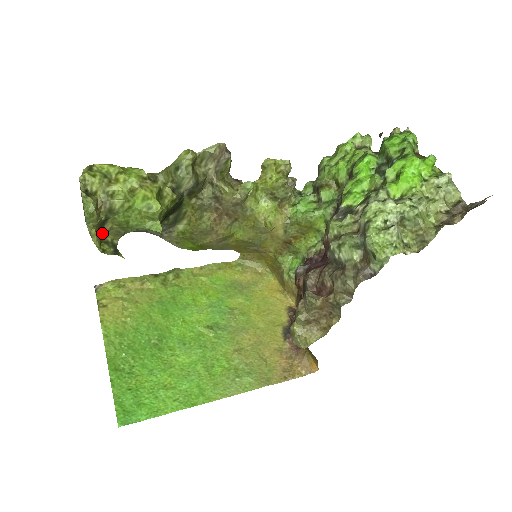
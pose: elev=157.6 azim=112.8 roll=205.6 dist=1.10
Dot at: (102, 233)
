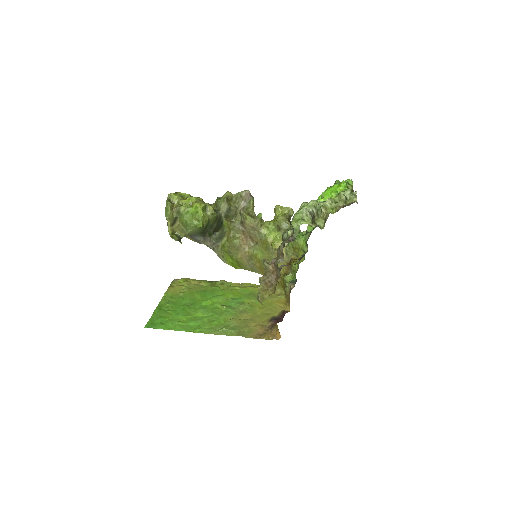
Dot at: (174, 228)
